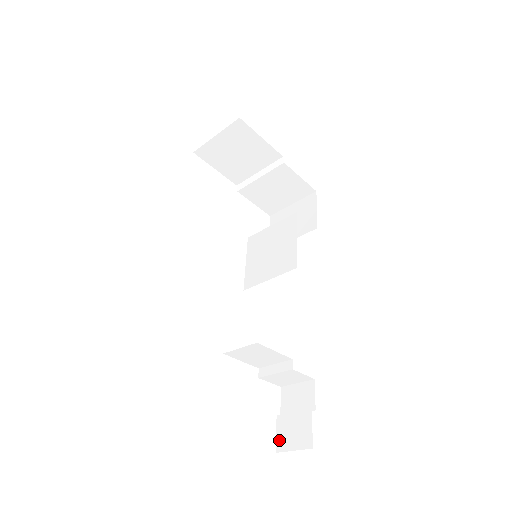
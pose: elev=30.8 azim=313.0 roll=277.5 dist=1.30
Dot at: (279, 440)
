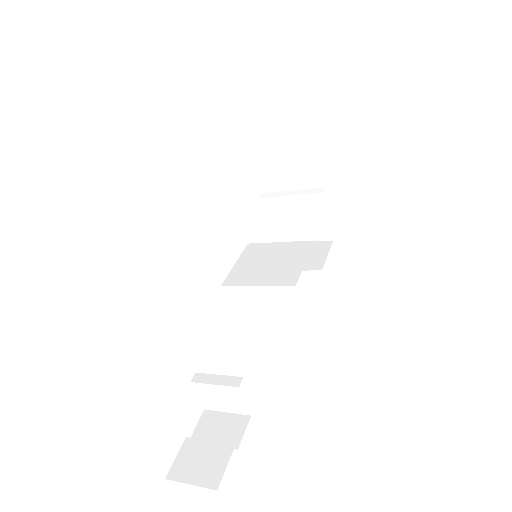
Dot at: (176, 465)
